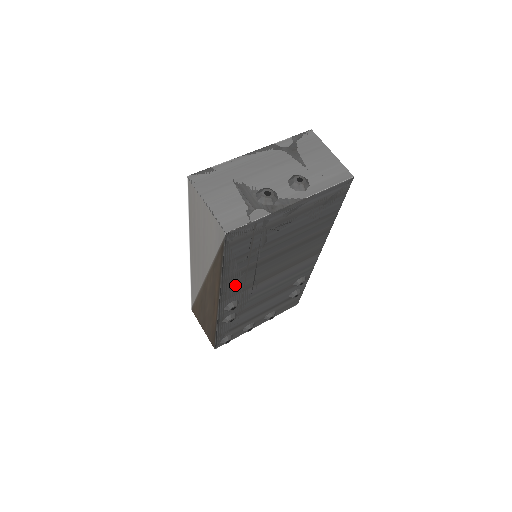
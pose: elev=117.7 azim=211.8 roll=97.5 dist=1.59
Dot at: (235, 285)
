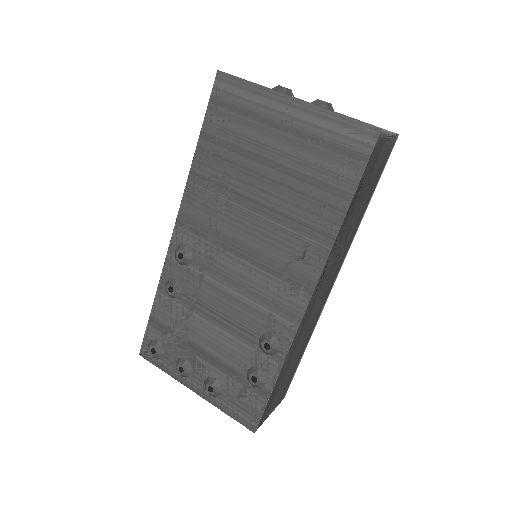
Dot at: (199, 206)
